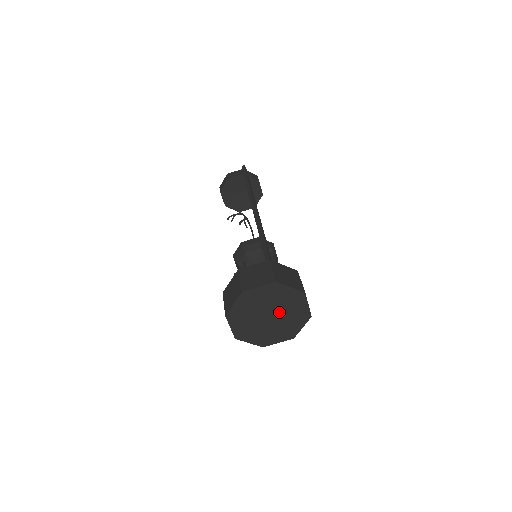
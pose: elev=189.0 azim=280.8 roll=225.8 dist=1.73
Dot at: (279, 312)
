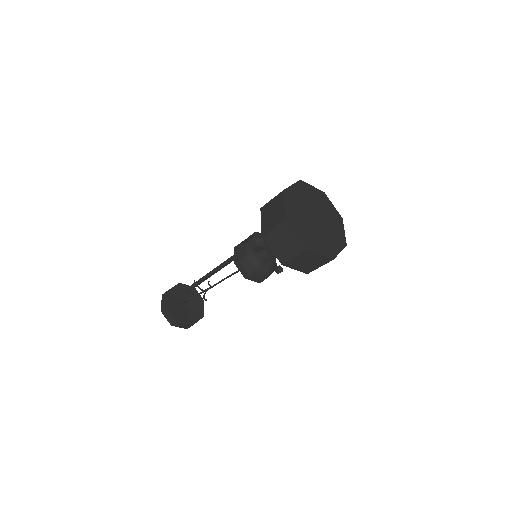
Dot at: (323, 221)
